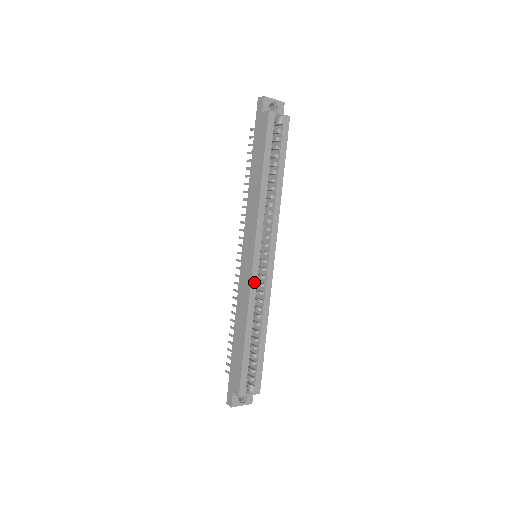
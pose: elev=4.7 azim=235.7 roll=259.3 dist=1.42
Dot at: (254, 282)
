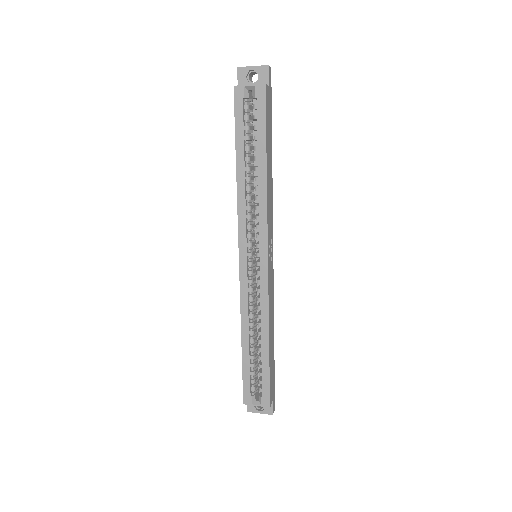
Dot at: (244, 286)
